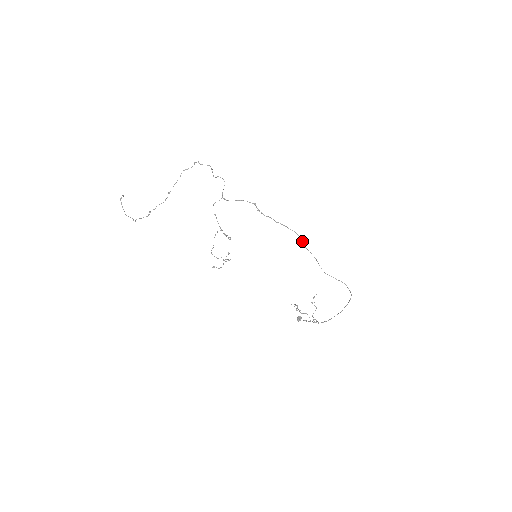
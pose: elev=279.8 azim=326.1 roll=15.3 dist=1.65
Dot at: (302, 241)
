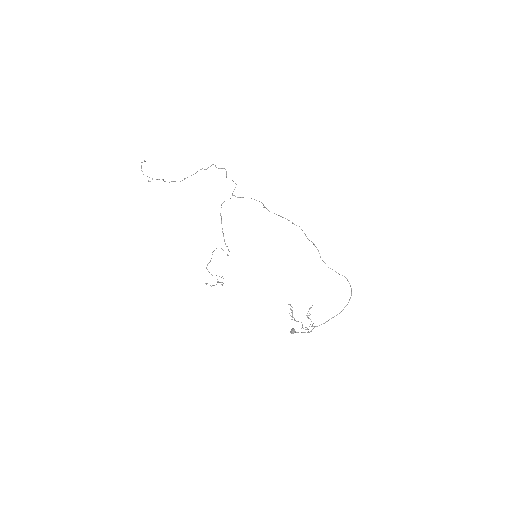
Dot at: (305, 234)
